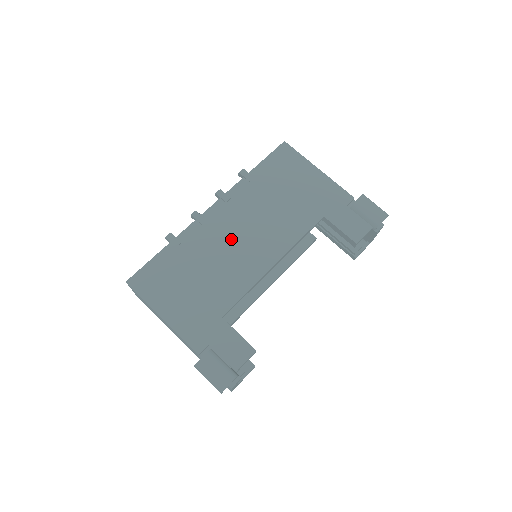
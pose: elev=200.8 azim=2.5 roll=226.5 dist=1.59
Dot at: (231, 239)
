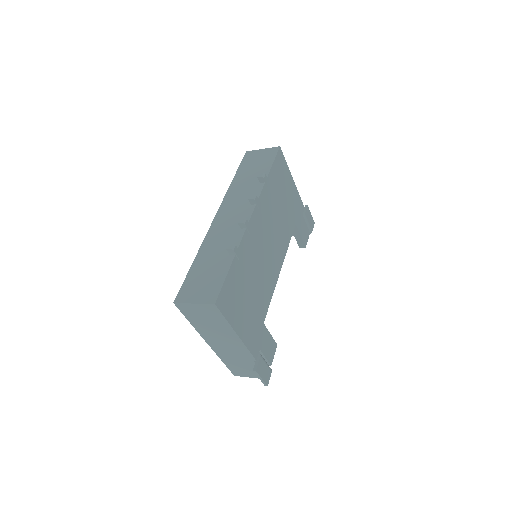
Dot at: (263, 248)
